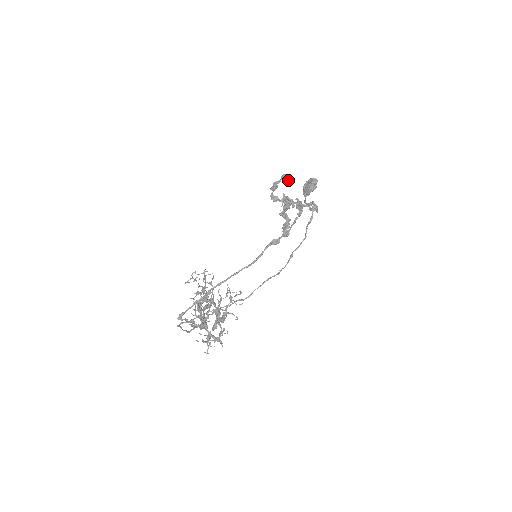
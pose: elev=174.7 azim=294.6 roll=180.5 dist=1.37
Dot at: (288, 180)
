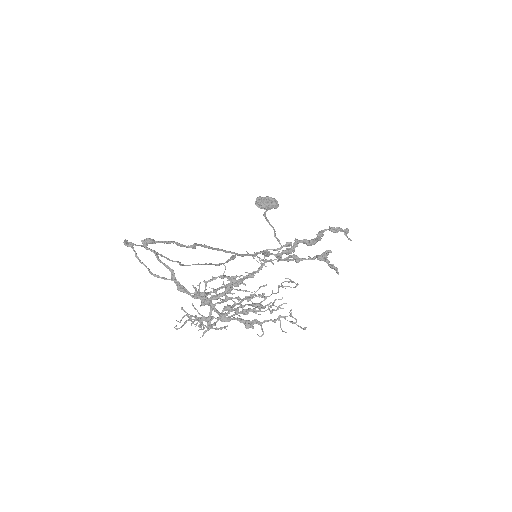
Dot at: (349, 239)
